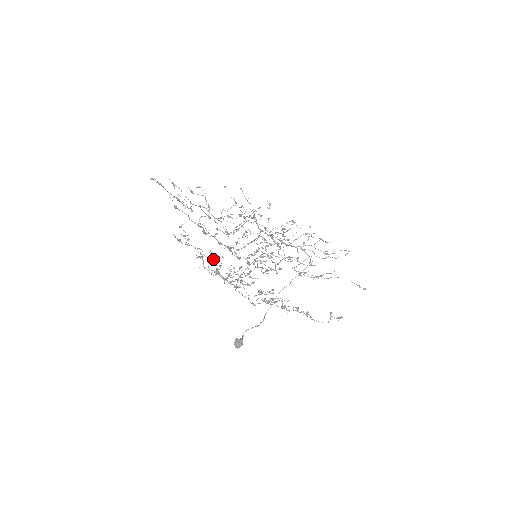
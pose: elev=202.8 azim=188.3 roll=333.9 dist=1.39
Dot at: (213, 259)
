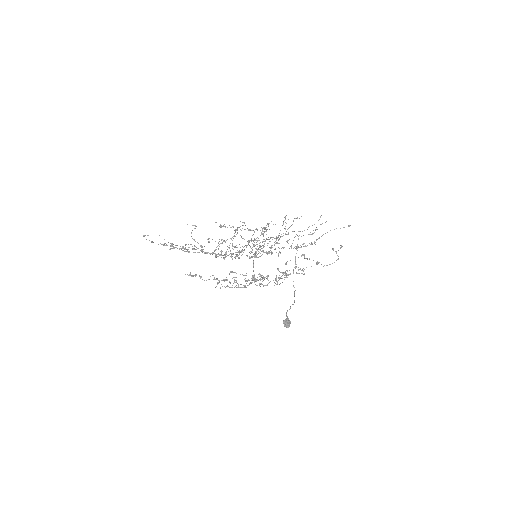
Dot at: (229, 282)
